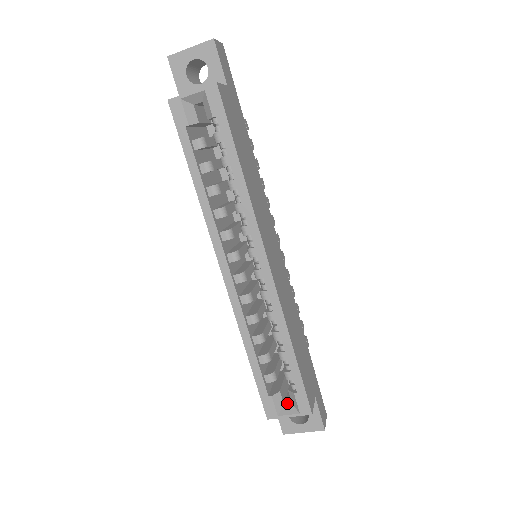
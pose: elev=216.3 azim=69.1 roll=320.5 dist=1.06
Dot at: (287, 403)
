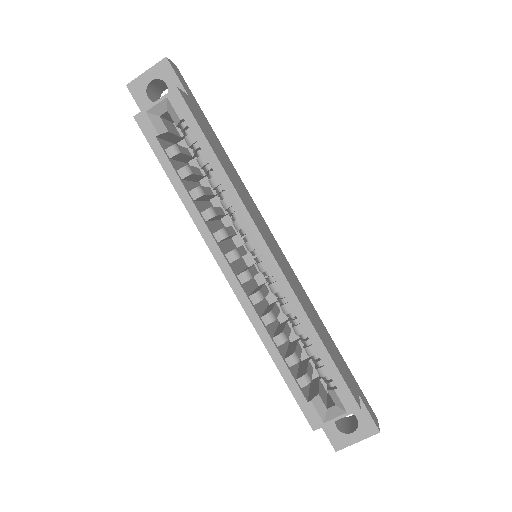
Dot at: (330, 406)
